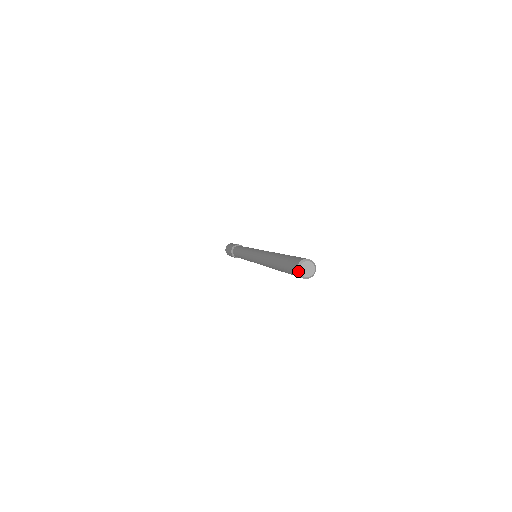
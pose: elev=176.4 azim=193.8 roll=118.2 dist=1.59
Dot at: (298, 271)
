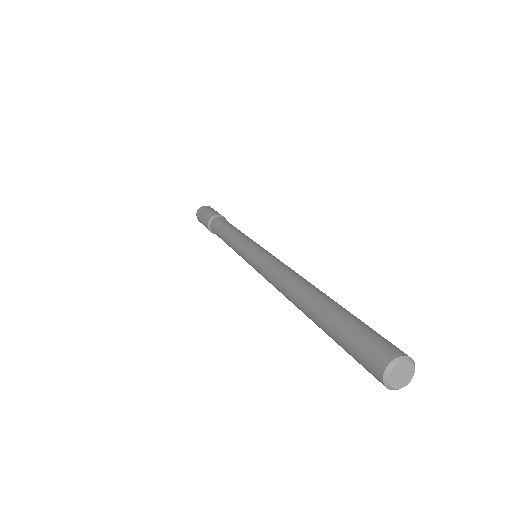
Dot at: (387, 387)
